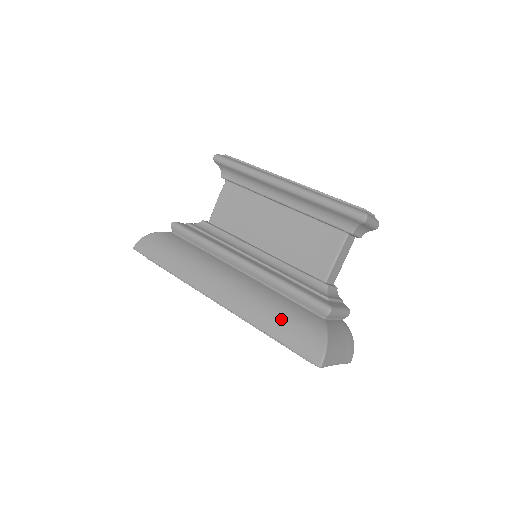
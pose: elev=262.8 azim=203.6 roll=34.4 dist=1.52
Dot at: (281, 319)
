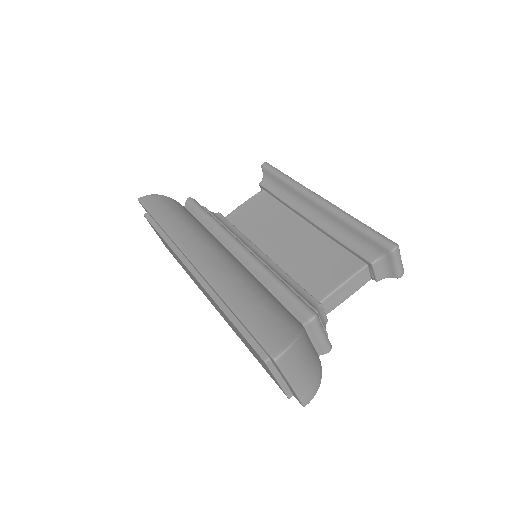
Dot at: (255, 300)
